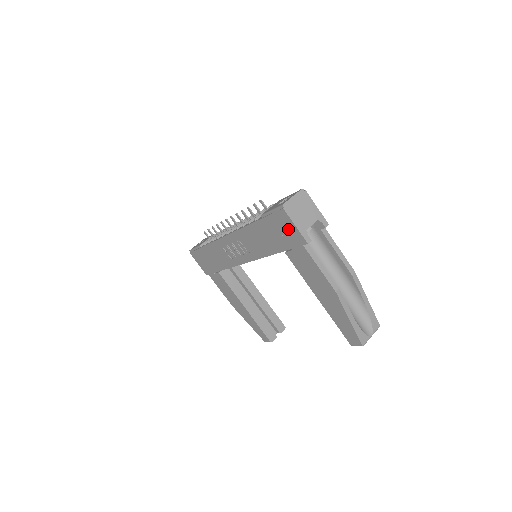
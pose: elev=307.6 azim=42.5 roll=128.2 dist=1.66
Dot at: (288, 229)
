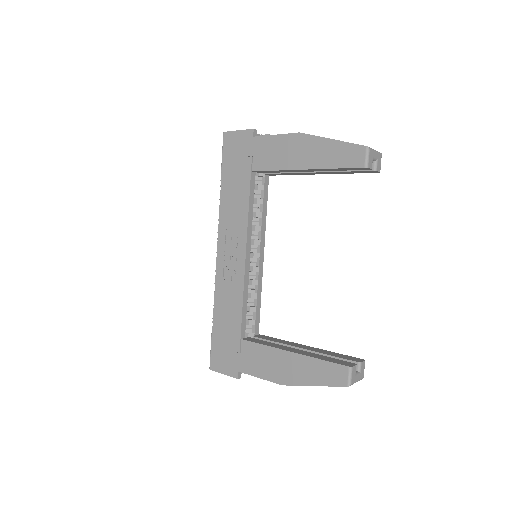
Dot at: (237, 143)
